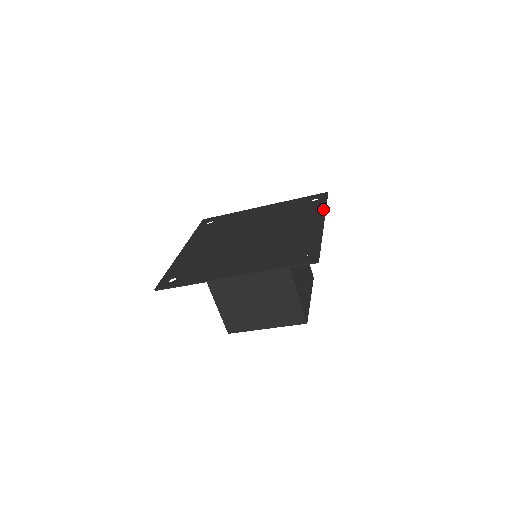
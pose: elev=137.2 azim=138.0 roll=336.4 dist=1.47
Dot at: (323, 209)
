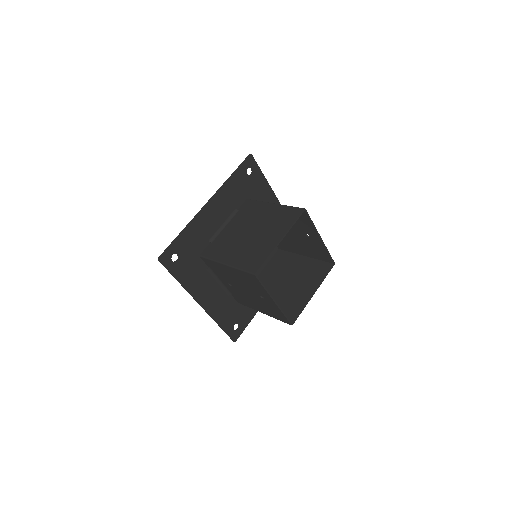
Dot at: occluded
